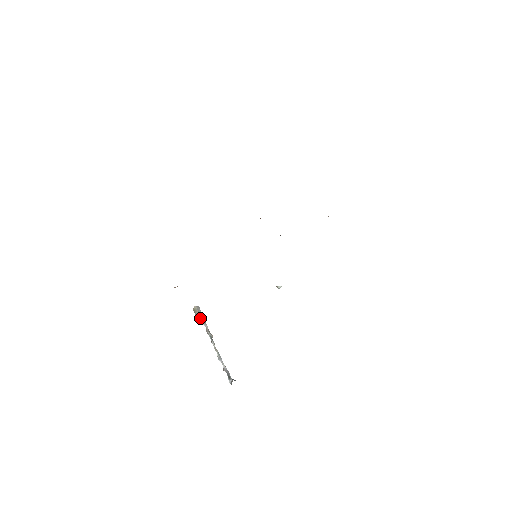
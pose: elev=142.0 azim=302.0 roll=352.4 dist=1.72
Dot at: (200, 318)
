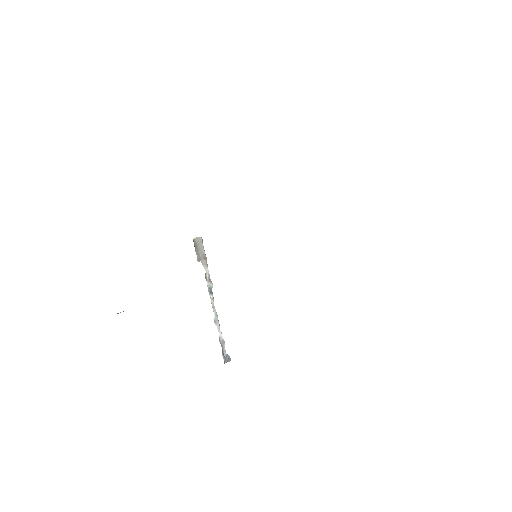
Dot at: (200, 257)
